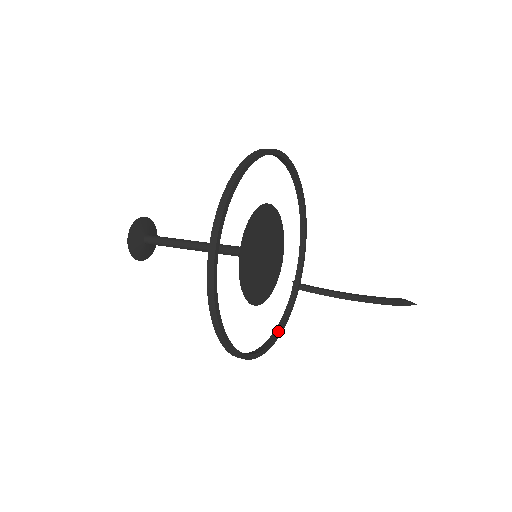
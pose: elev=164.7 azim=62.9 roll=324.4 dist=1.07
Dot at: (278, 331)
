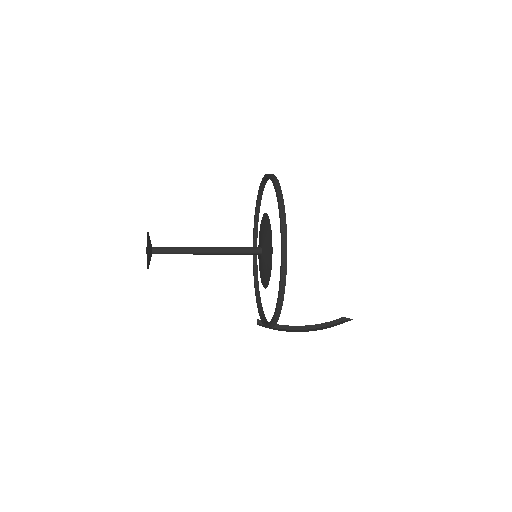
Dot at: occluded
